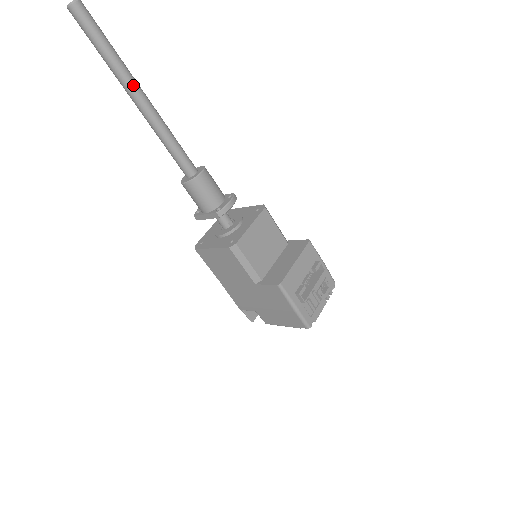
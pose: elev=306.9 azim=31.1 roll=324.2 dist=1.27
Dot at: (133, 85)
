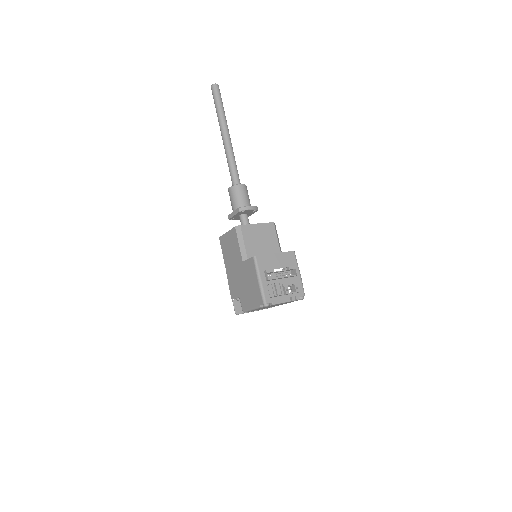
Dot at: (225, 127)
